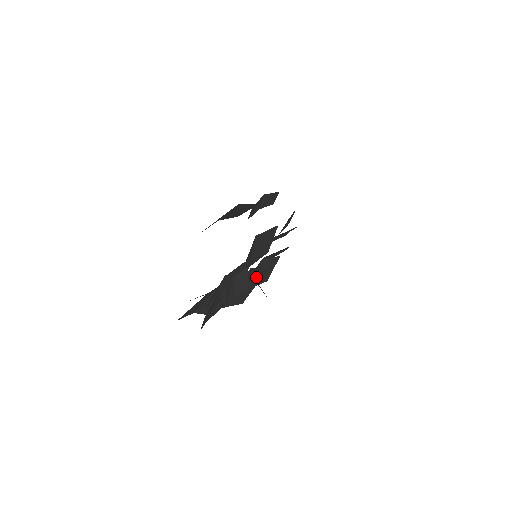
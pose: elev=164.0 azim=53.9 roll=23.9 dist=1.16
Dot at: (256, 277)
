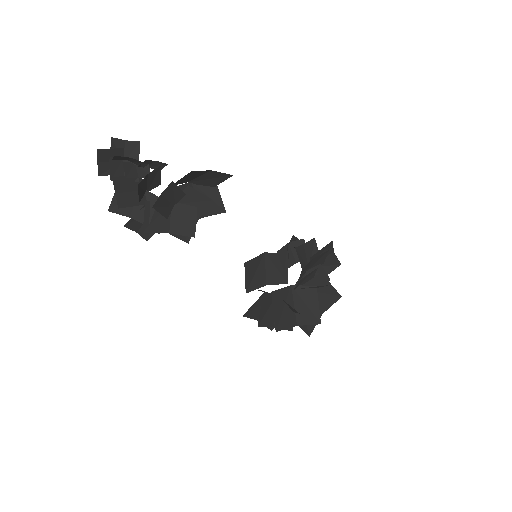
Dot at: (297, 311)
